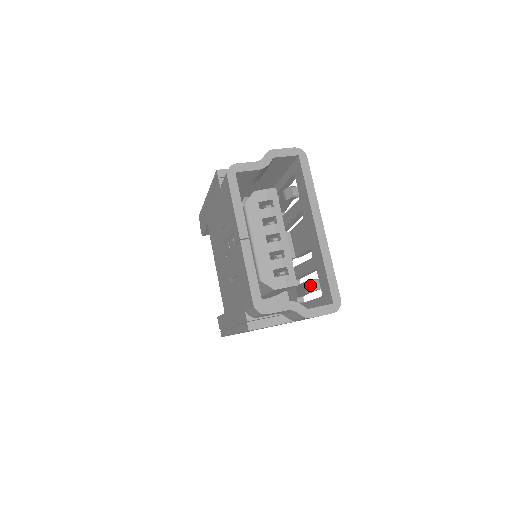
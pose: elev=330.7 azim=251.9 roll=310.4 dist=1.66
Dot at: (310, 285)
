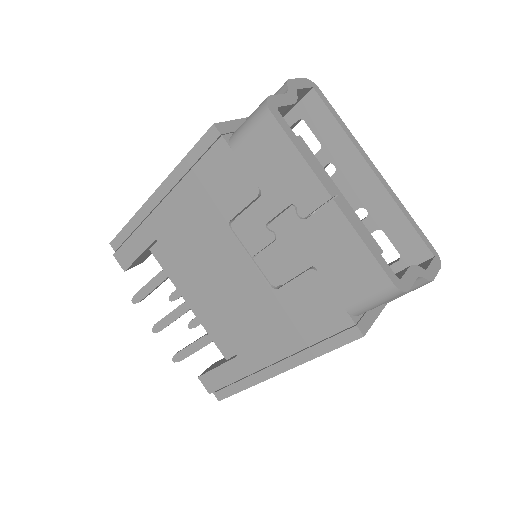
Dot at: occluded
